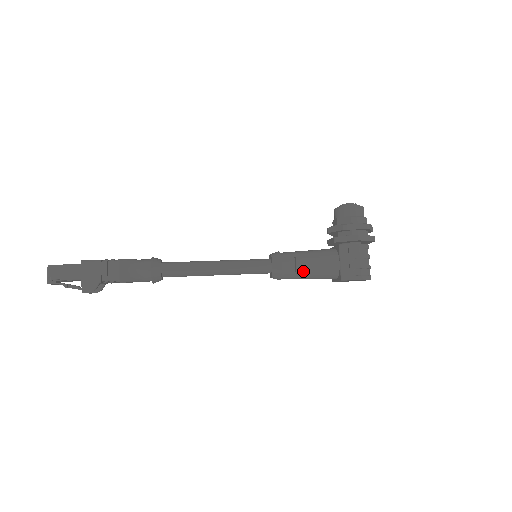
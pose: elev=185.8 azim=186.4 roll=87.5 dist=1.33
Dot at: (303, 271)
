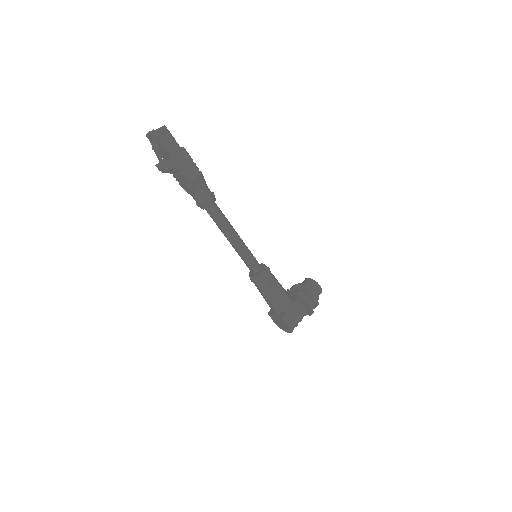
Dot at: (271, 291)
